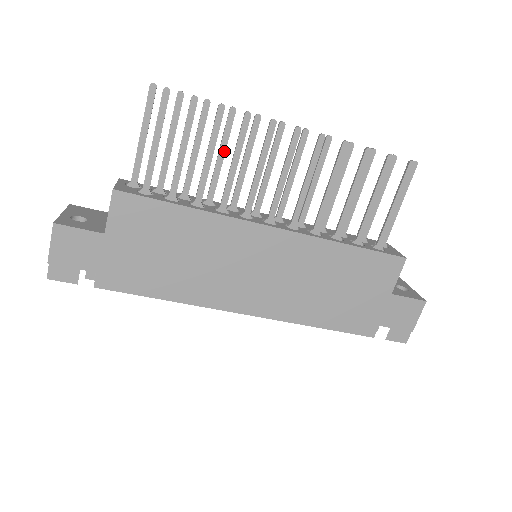
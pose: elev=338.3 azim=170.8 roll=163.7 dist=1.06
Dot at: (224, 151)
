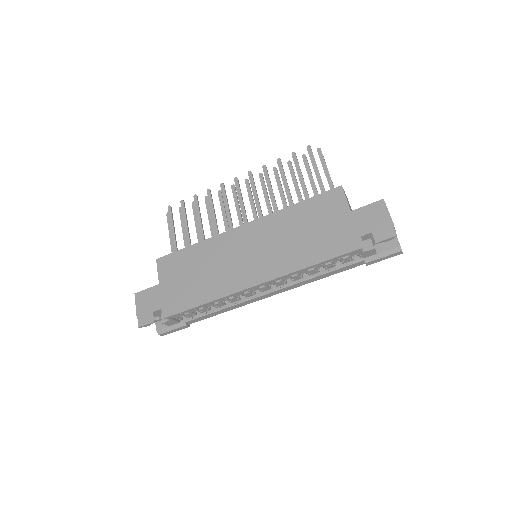
Dot at: (211, 217)
